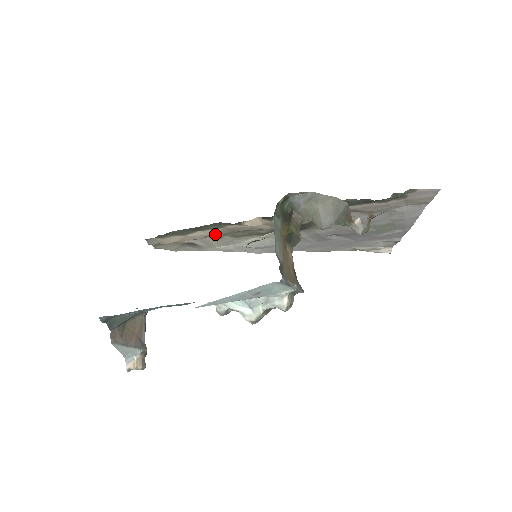
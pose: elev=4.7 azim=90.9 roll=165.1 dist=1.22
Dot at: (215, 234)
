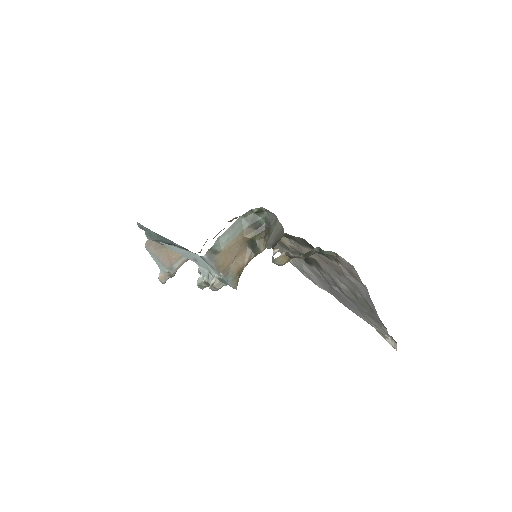
Dot at: occluded
